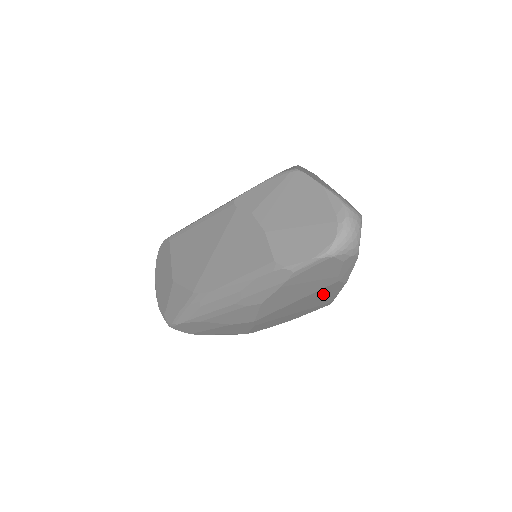
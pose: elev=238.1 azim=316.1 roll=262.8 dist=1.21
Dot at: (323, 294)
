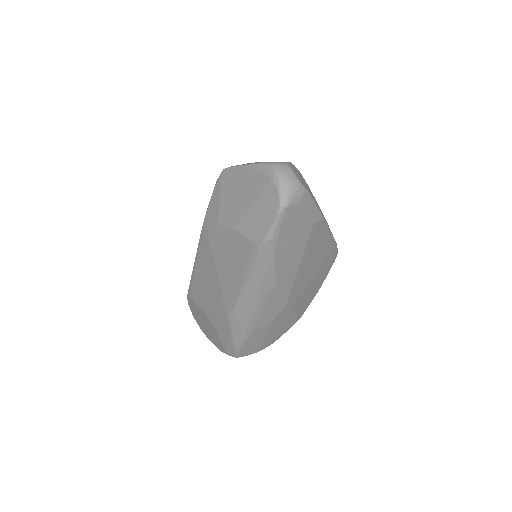
Dot at: (317, 242)
